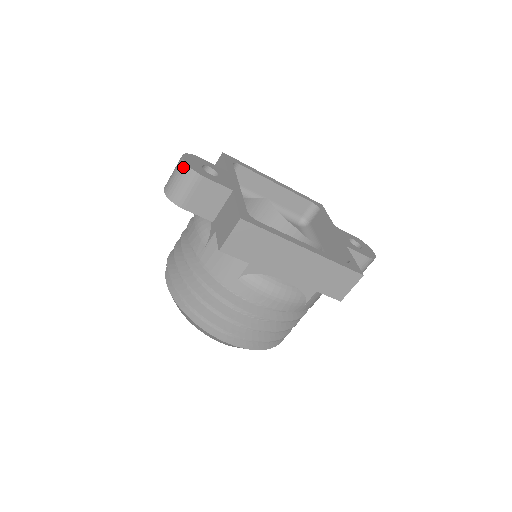
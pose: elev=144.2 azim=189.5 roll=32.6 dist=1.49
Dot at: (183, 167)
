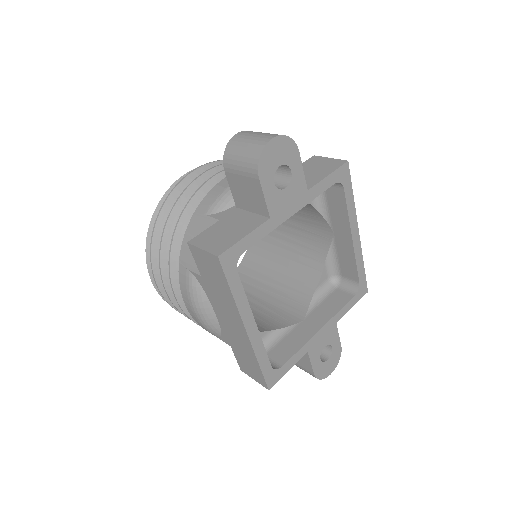
Dot at: (258, 148)
